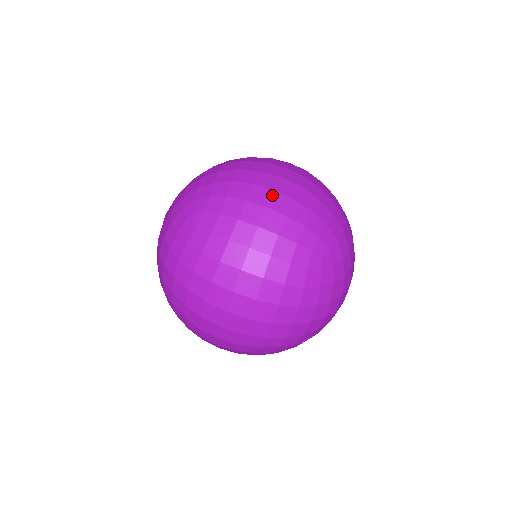
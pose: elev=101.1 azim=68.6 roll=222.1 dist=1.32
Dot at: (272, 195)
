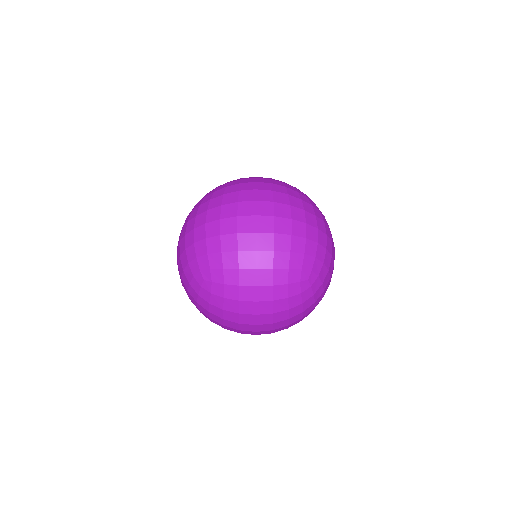
Dot at: (256, 256)
